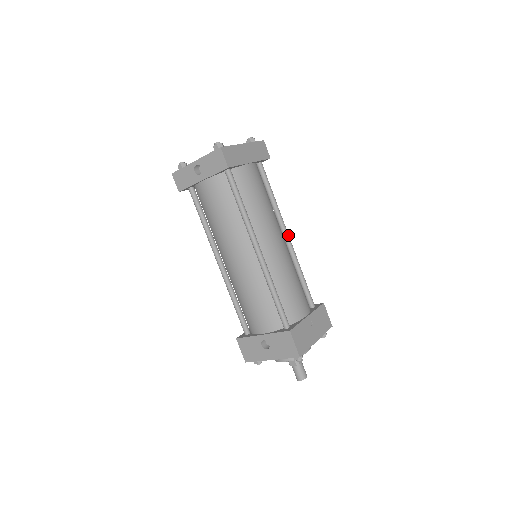
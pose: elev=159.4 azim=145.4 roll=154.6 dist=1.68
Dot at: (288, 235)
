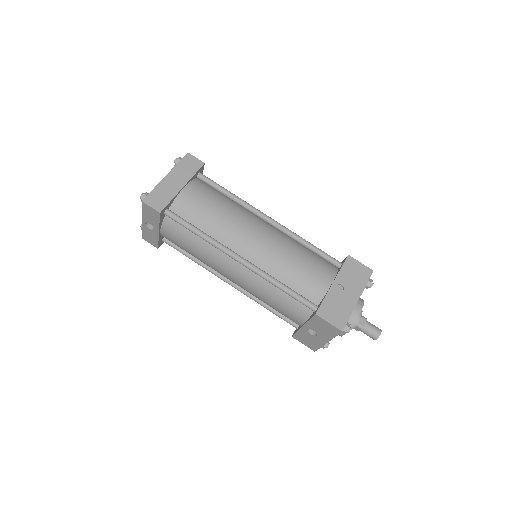
Dot at: (269, 218)
